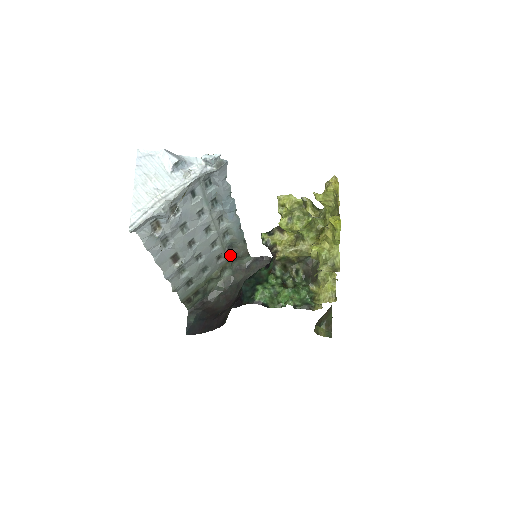
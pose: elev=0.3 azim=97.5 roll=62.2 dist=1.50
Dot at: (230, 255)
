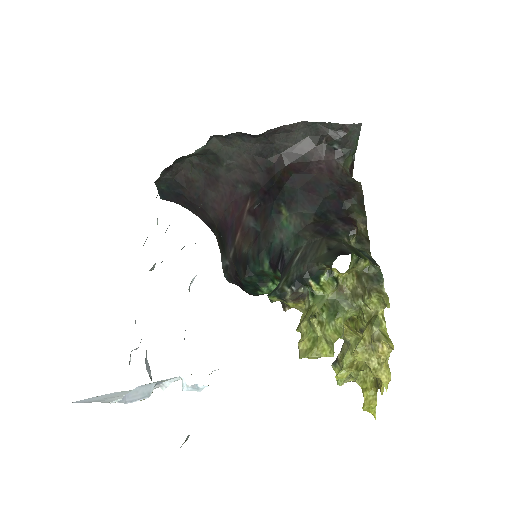
Dot at: occluded
